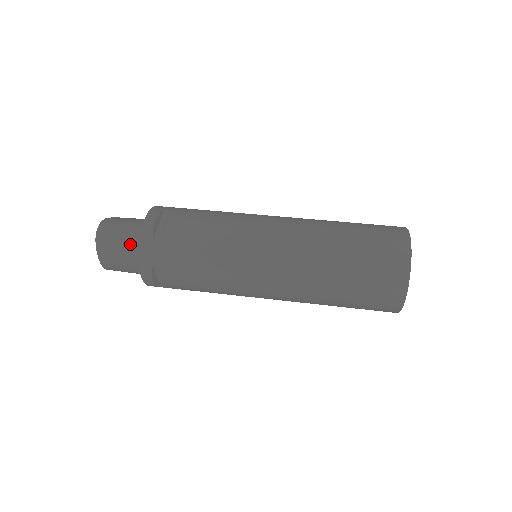
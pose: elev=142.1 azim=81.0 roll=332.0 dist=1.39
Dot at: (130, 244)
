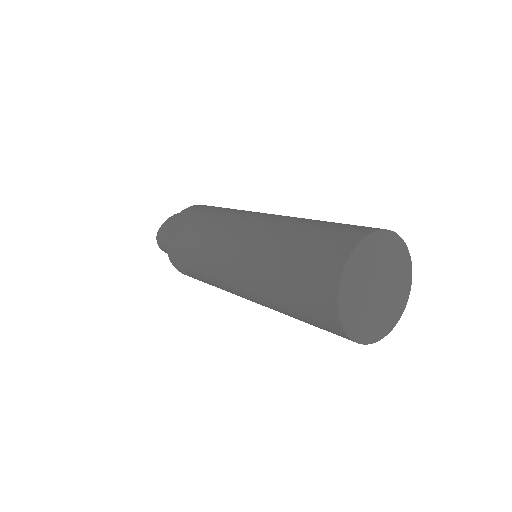
Dot at: occluded
